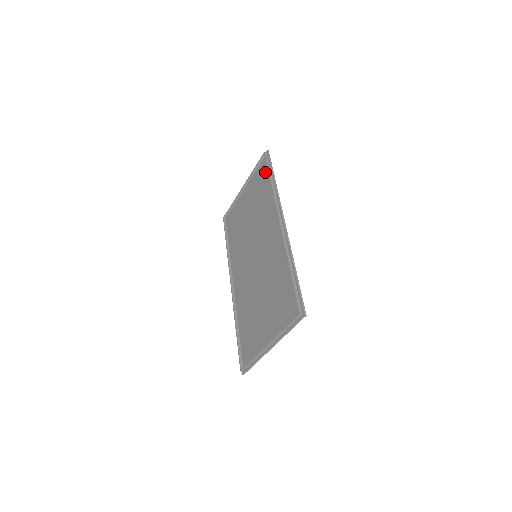
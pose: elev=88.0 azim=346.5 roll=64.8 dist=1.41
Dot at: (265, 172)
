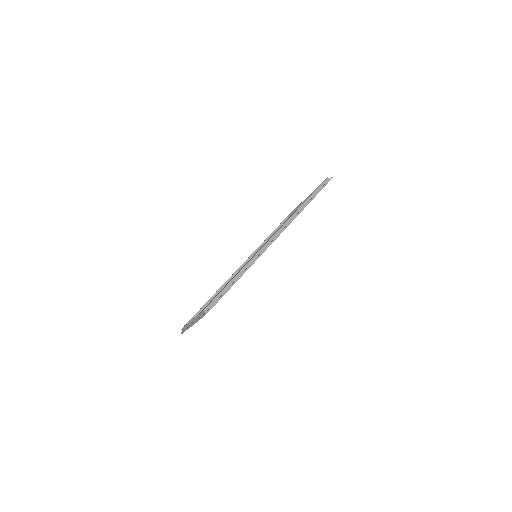
Dot at: occluded
